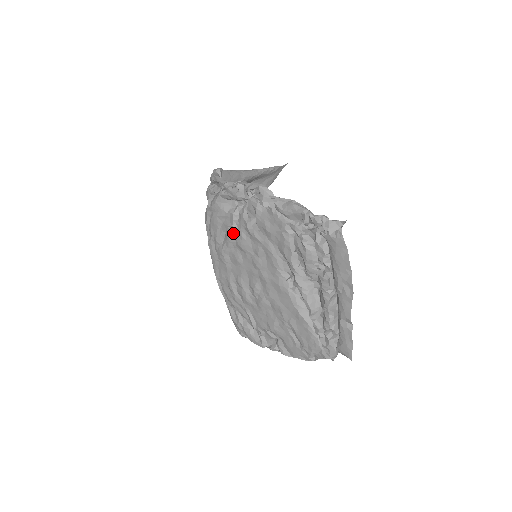
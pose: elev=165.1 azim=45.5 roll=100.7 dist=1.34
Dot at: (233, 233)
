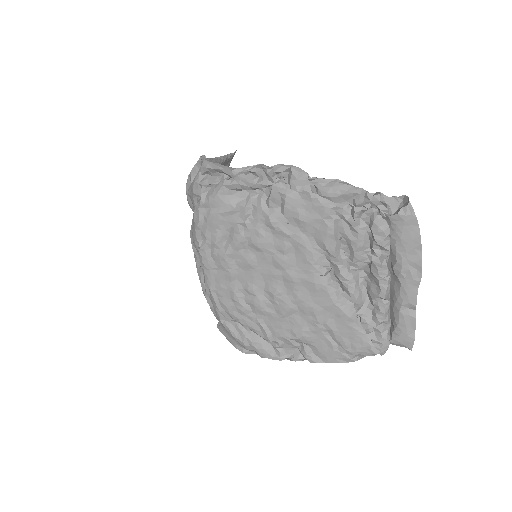
Dot at: (244, 231)
